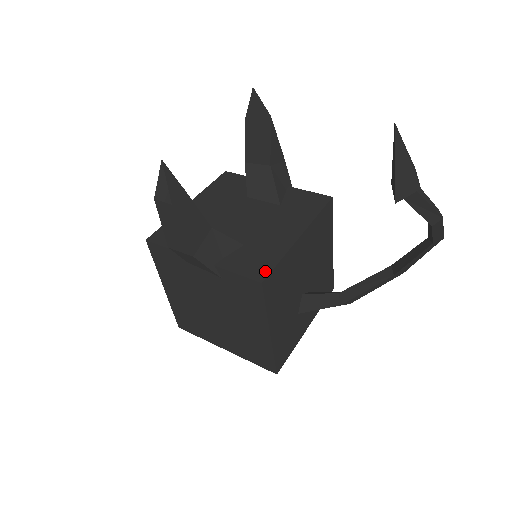
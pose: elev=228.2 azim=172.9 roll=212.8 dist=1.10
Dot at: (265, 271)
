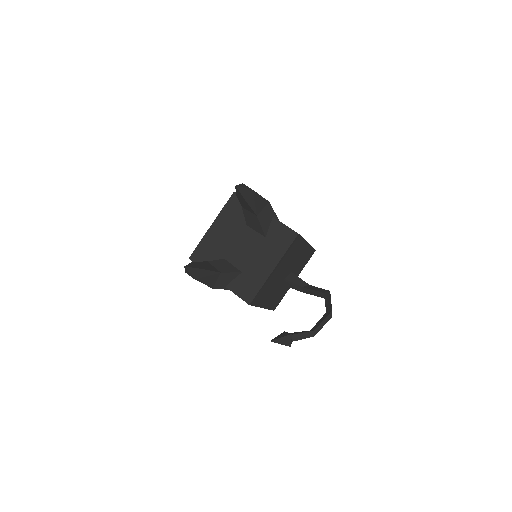
Dot at: (252, 296)
